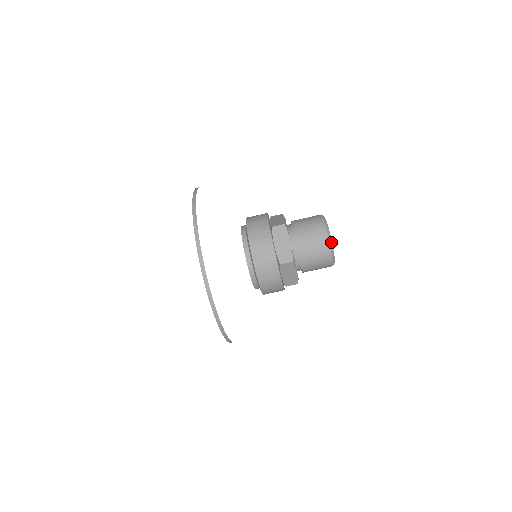
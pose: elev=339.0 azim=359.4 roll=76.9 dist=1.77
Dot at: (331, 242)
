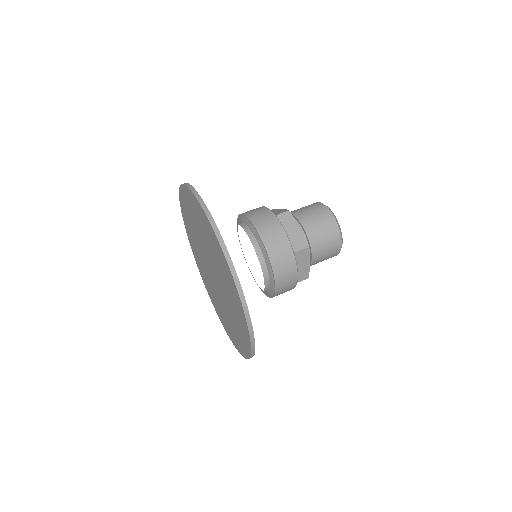
Dot at: (338, 224)
